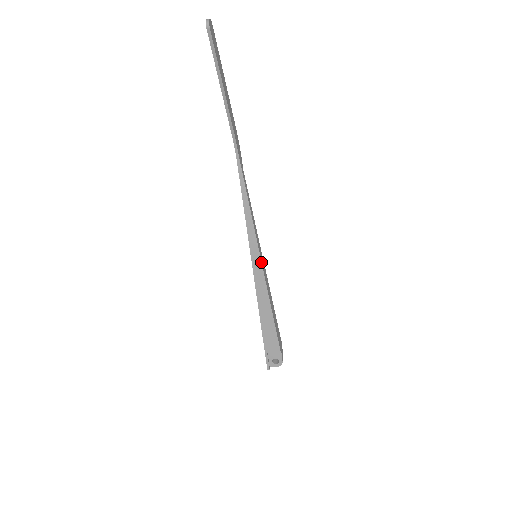
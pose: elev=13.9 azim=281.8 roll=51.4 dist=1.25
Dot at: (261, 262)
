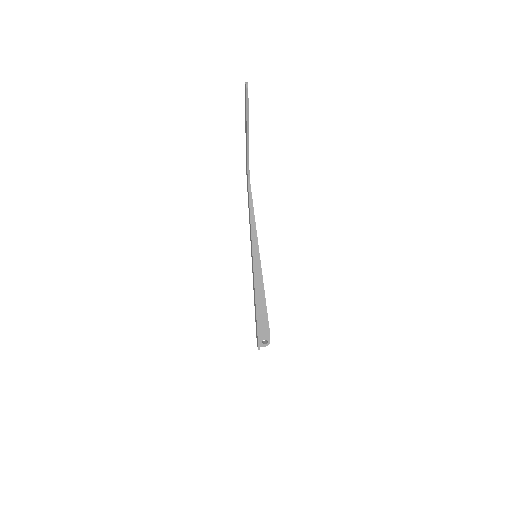
Dot at: (260, 260)
